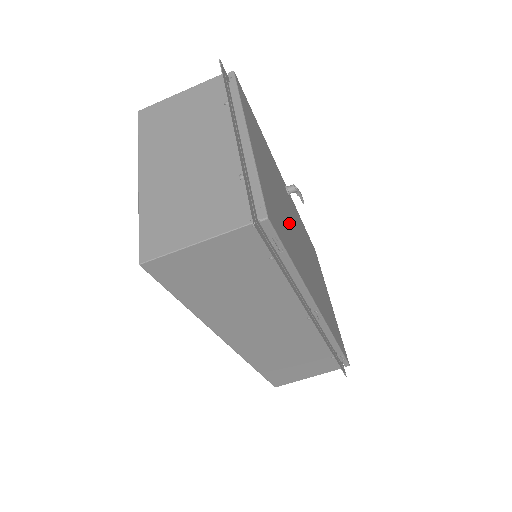
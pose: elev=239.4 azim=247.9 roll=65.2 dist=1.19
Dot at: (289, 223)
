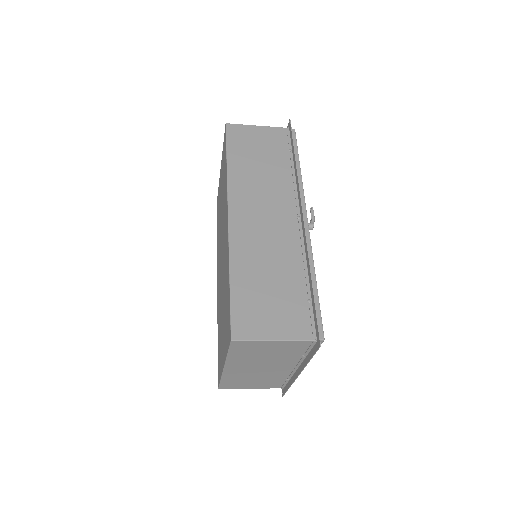
Dot at: occluded
